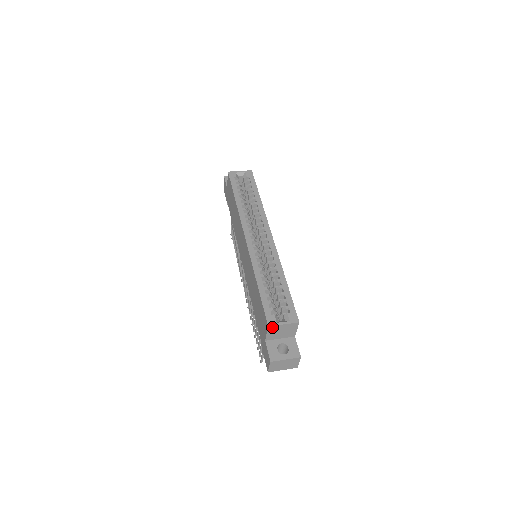
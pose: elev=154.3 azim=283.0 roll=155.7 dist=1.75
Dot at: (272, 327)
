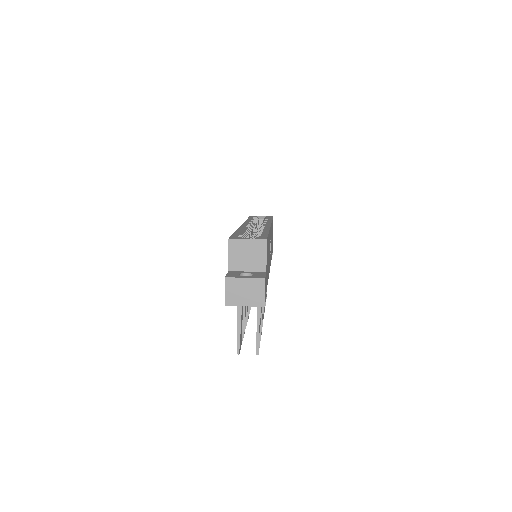
Dot at: (234, 242)
